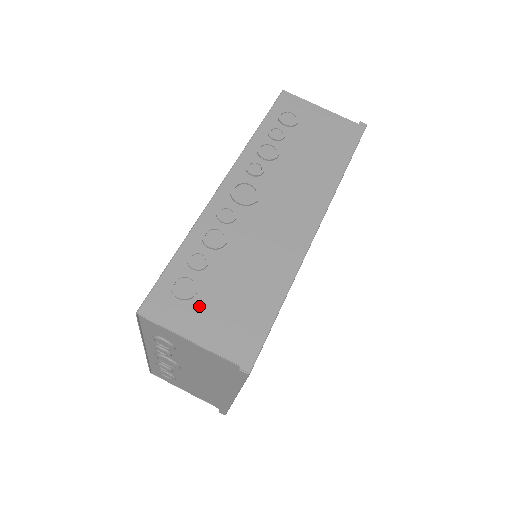
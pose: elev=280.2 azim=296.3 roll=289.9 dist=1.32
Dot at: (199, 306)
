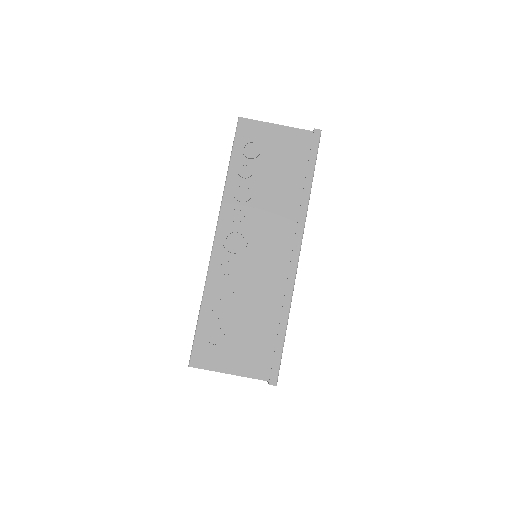
Dot at: (229, 348)
